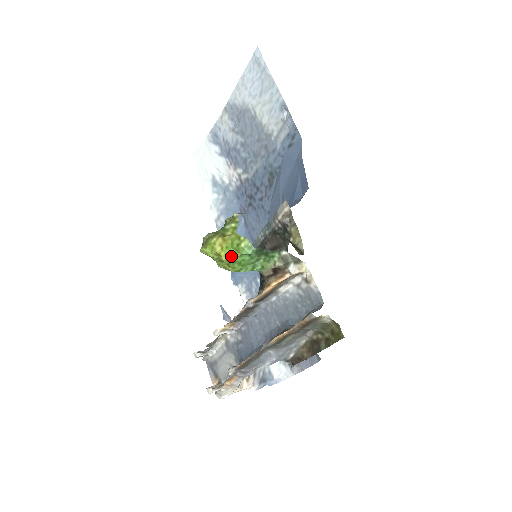
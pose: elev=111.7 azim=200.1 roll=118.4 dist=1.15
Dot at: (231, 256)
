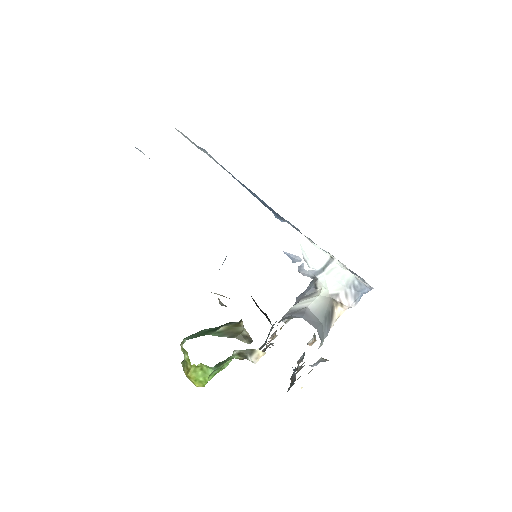
Dot at: (203, 383)
